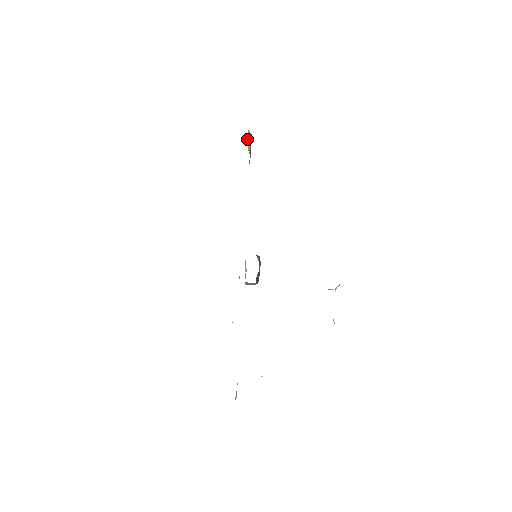
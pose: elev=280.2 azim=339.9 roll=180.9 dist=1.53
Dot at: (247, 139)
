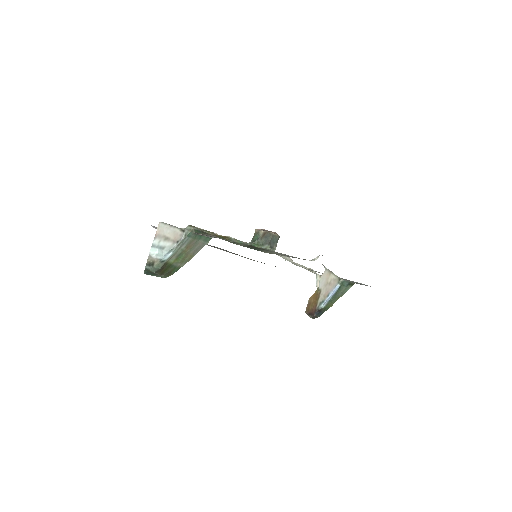
Dot at: (160, 249)
